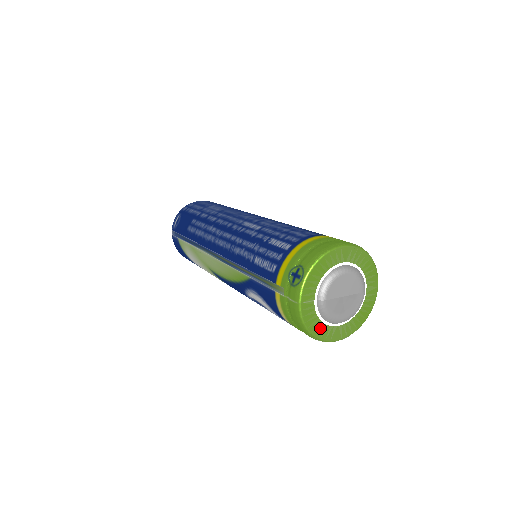
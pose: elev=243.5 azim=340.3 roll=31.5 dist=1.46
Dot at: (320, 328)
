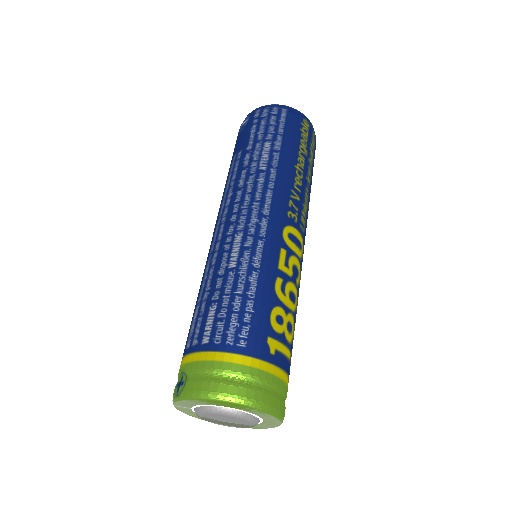
Dot at: occluded
